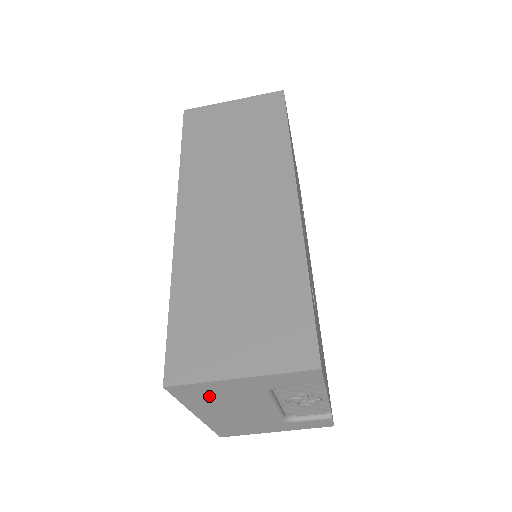
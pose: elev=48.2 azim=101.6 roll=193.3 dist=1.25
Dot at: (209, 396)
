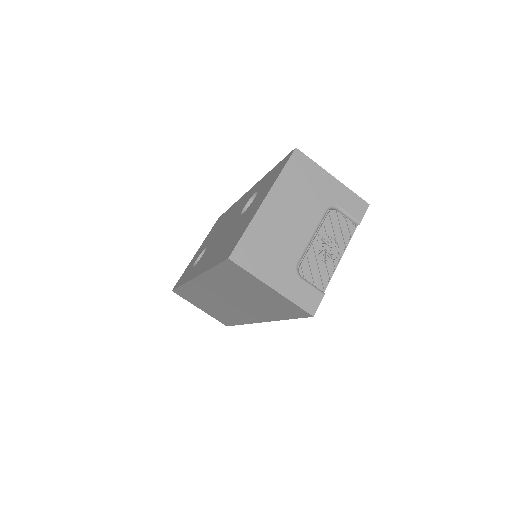
Dot at: (301, 180)
